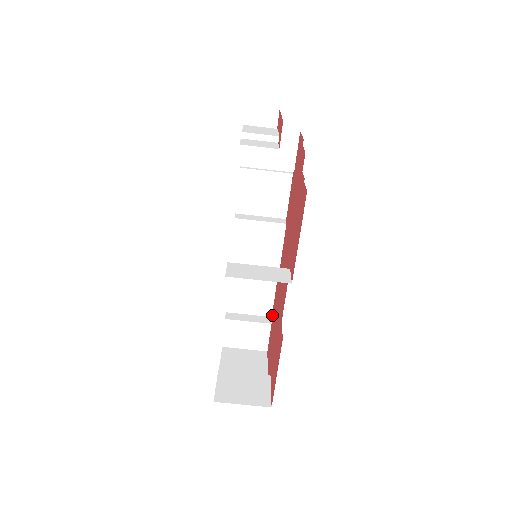
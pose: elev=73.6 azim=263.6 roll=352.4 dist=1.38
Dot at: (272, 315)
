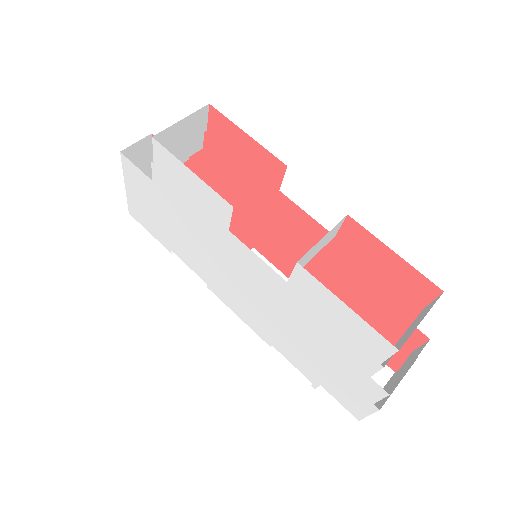
Dot at: occluded
